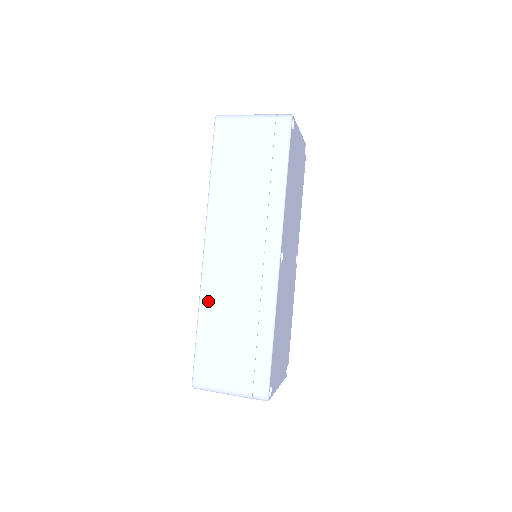
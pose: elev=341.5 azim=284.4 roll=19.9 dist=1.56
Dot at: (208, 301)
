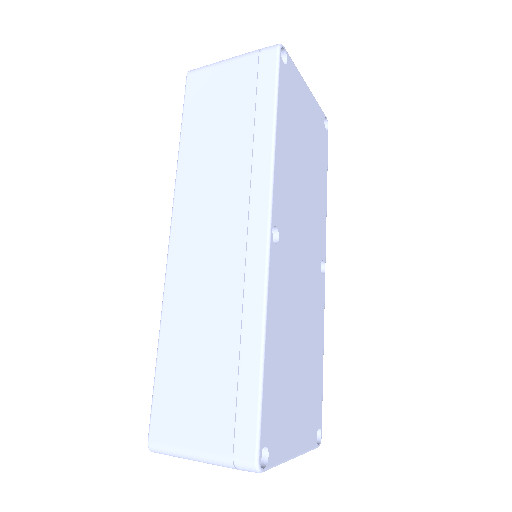
Dot at: (172, 311)
